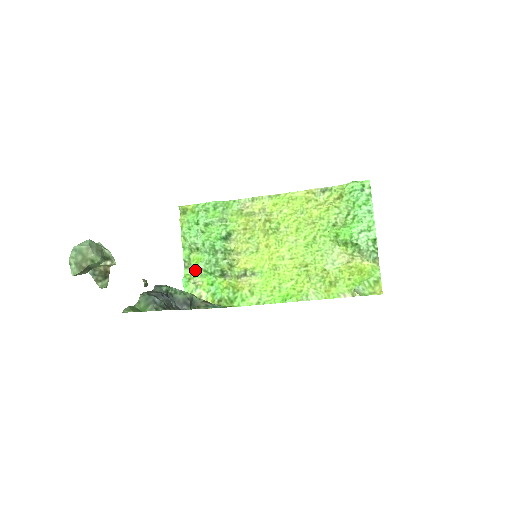
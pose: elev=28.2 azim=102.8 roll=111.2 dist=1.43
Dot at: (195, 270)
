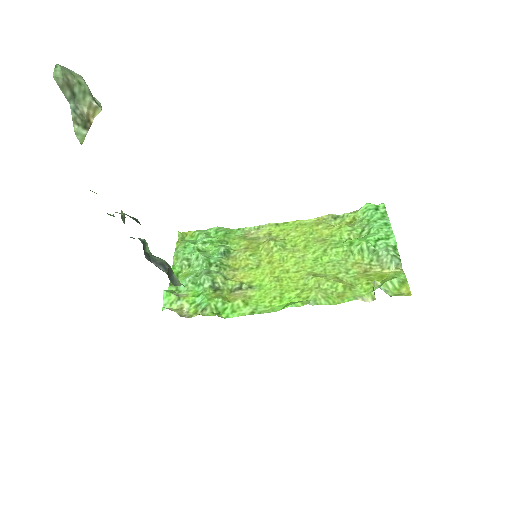
Dot at: (181, 285)
